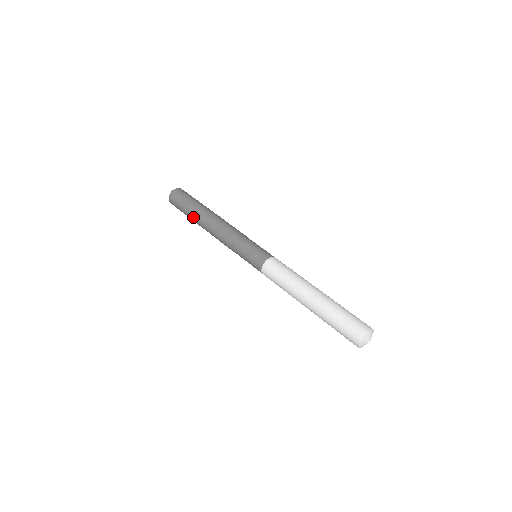
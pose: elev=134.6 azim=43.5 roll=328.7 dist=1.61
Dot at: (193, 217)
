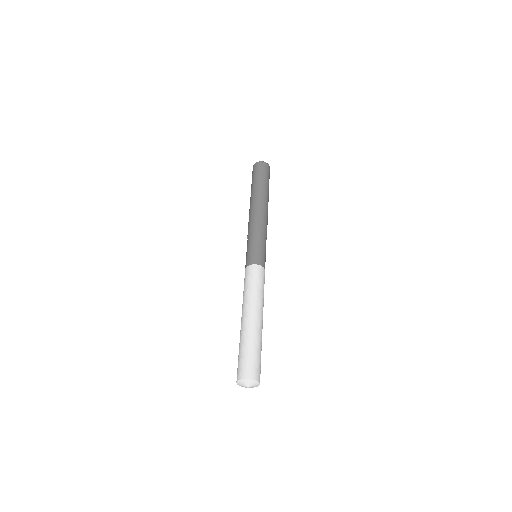
Dot at: (251, 192)
